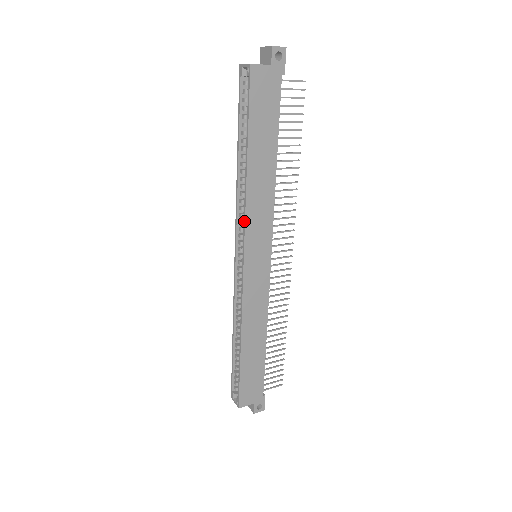
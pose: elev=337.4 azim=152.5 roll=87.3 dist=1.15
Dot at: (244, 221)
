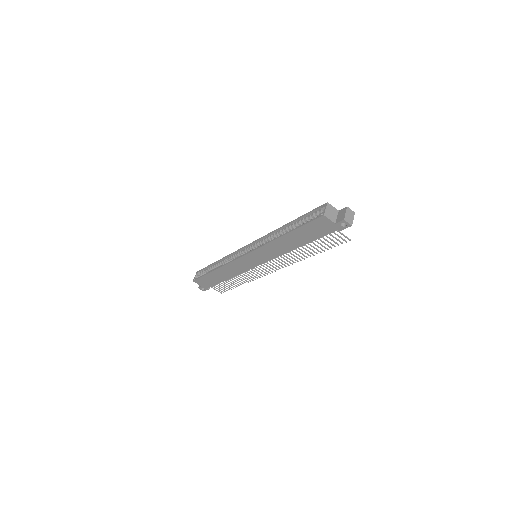
Dot at: (260, 246)
